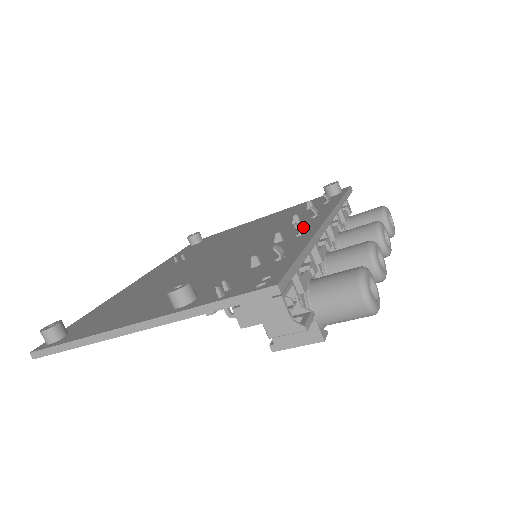
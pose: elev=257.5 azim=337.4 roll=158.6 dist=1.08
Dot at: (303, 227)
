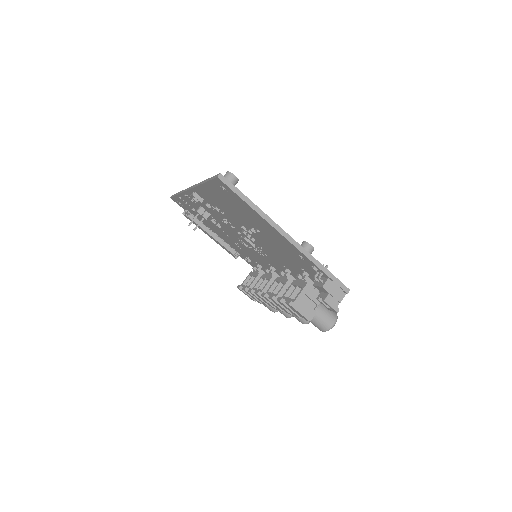
Dot at: occluded
